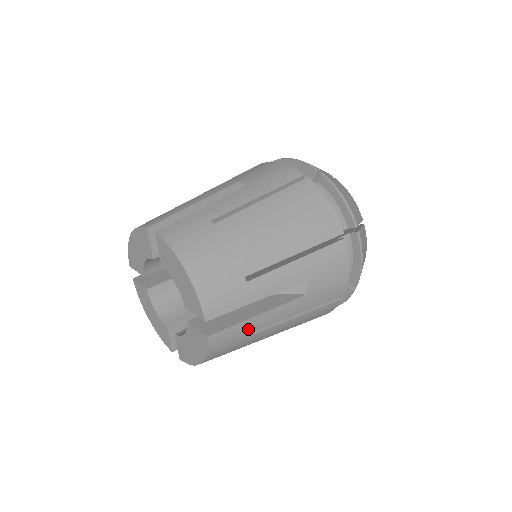
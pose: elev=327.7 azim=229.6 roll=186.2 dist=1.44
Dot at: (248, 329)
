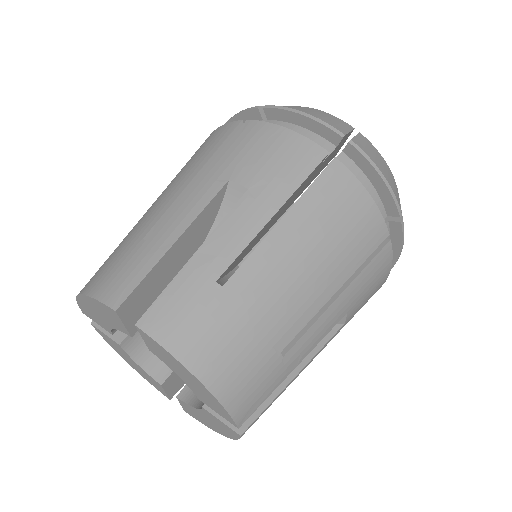
Dot at: (282, 392)
